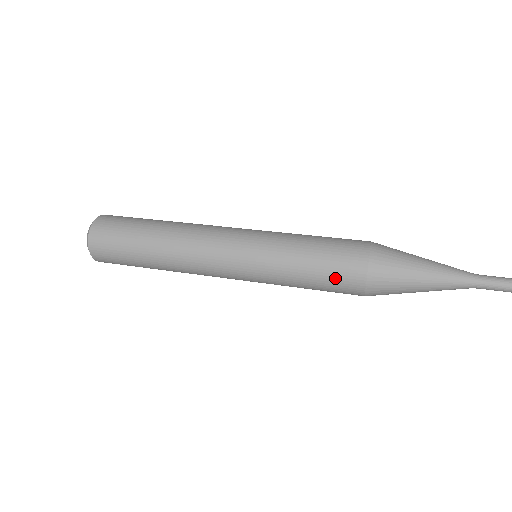
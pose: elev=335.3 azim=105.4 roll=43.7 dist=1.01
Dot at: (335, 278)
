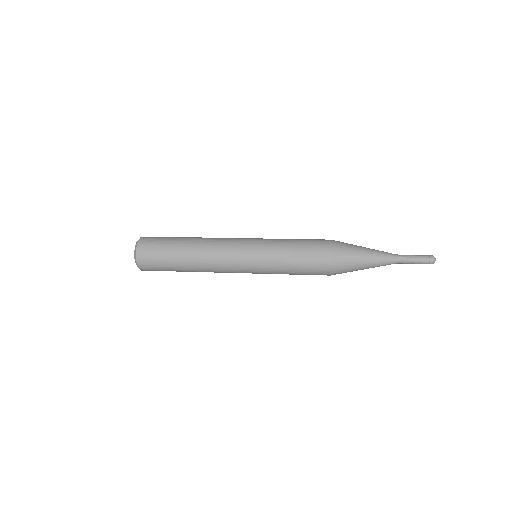
Dot at: (312, 253)
